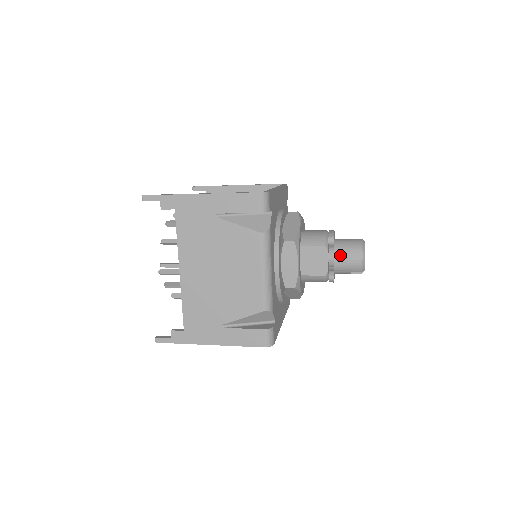
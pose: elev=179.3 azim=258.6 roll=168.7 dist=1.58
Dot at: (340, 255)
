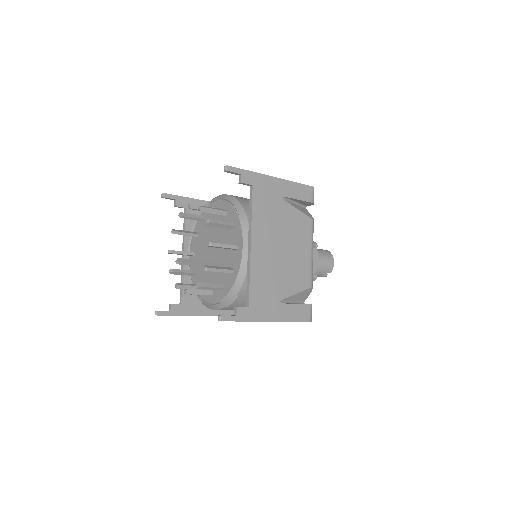
Dot at: (322, 257)
